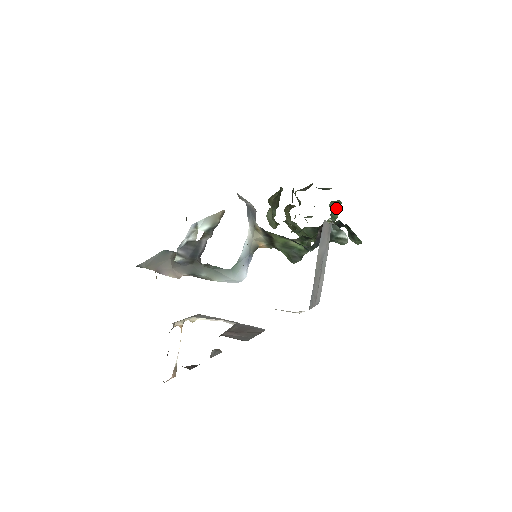
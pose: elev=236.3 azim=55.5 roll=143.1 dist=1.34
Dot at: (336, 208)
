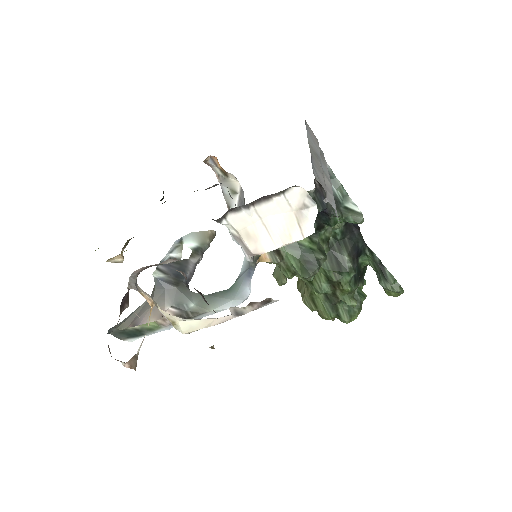
Dot at: occluded
